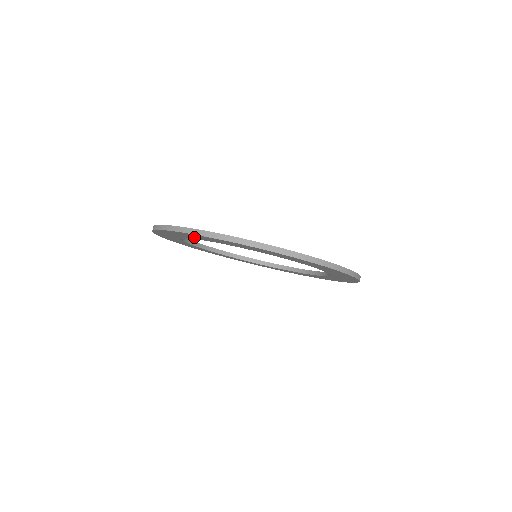
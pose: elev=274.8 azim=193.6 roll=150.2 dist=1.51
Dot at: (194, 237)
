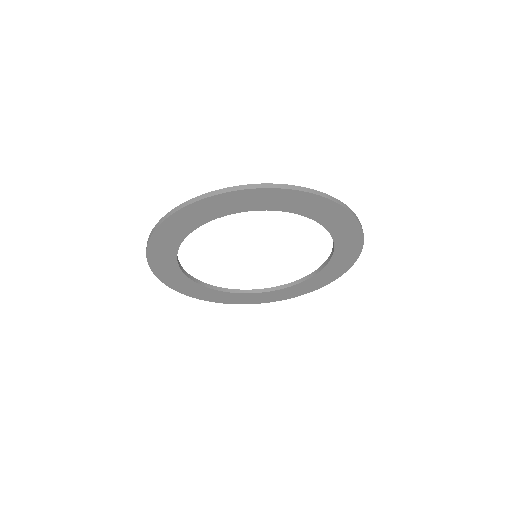
Dot at: (167, 249)
